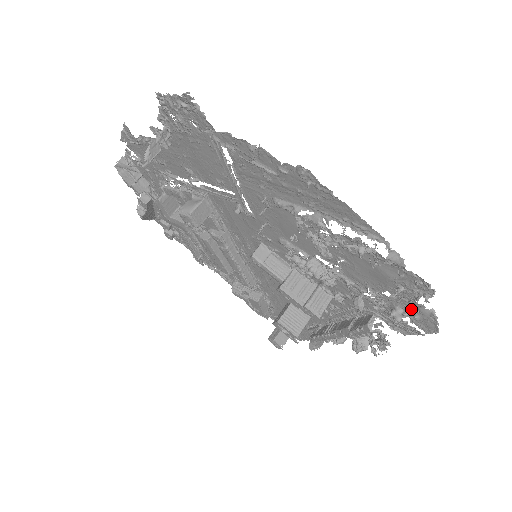
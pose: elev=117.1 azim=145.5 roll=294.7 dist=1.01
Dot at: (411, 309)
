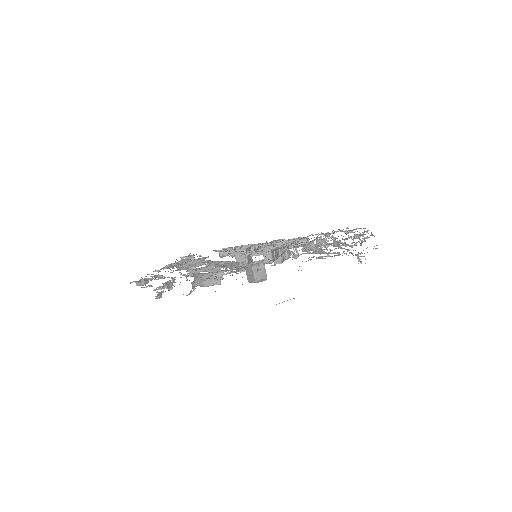
Dot at: (338, 231)
